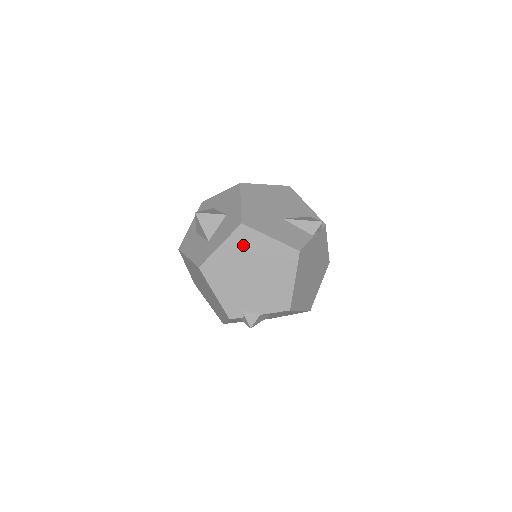
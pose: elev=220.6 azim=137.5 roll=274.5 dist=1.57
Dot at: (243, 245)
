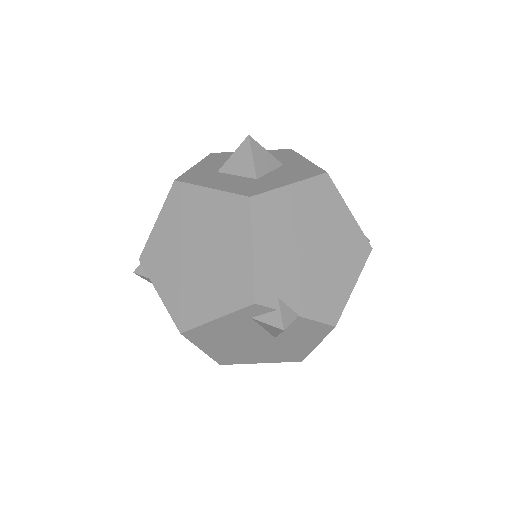
Dot at: (318, 201)
